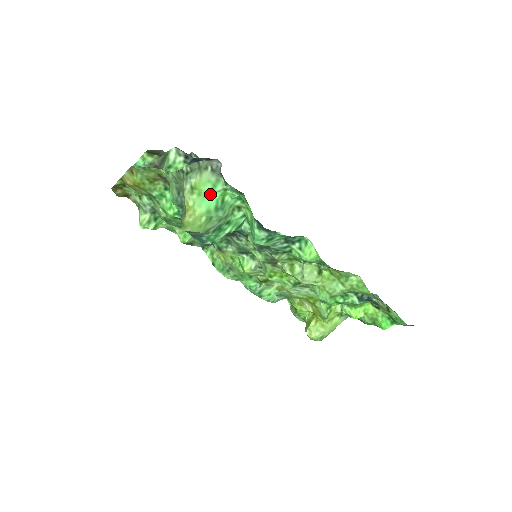
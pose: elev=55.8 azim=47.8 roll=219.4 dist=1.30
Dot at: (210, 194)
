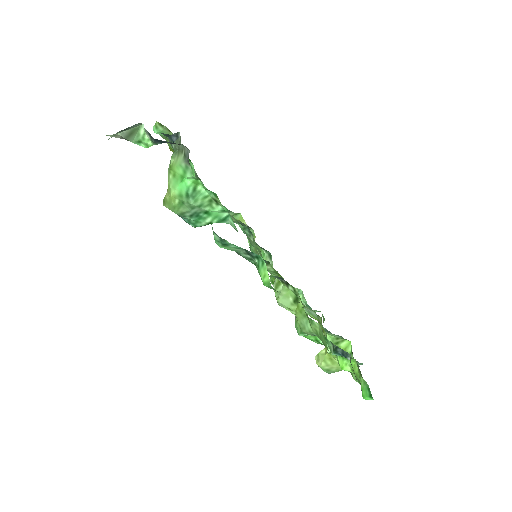
Dot at: (182, 179)
